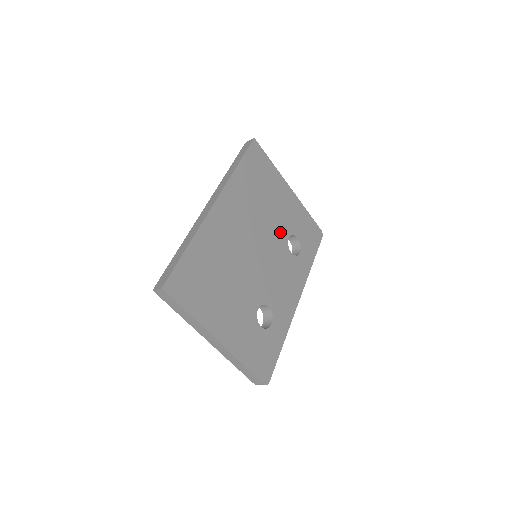
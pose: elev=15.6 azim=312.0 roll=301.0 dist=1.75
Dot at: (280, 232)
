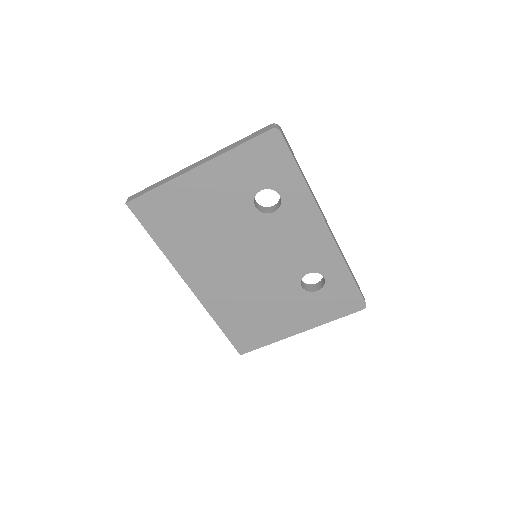
Dot at: (244, 218)
